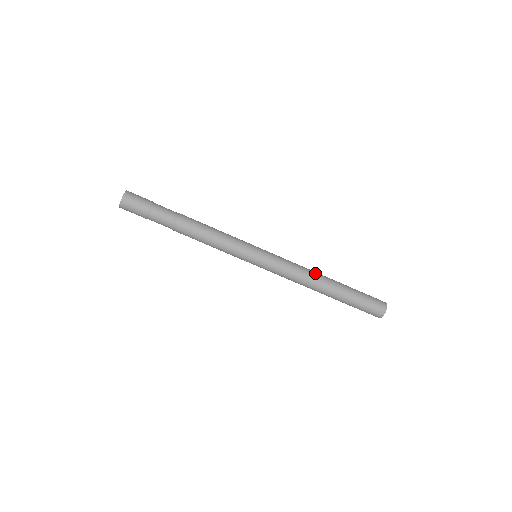
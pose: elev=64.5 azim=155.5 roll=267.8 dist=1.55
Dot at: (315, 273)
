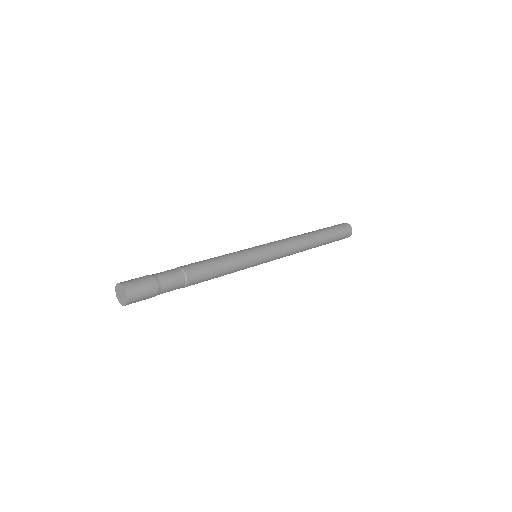
Dot at: (302, 238)
